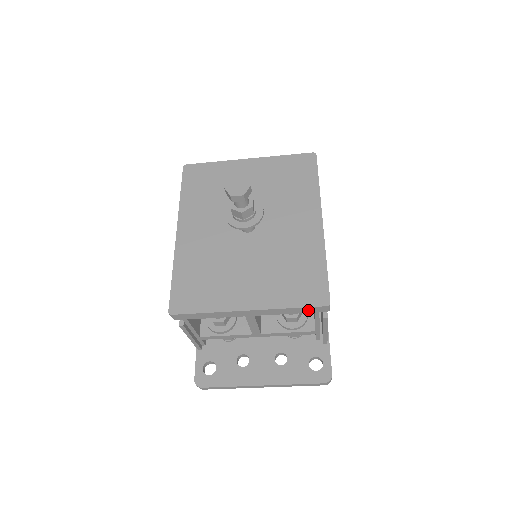
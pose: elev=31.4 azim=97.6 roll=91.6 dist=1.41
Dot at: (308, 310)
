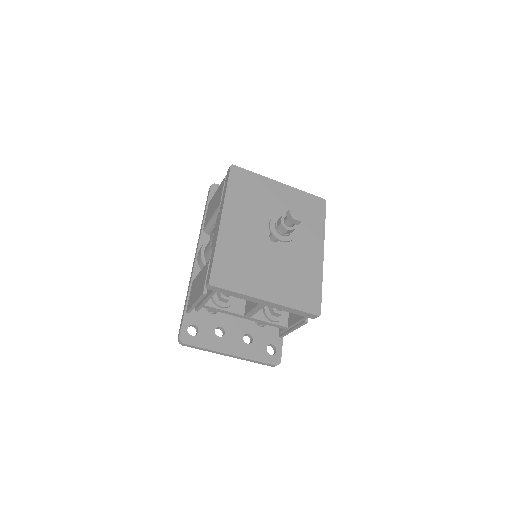
Dot at: (304, 314)
